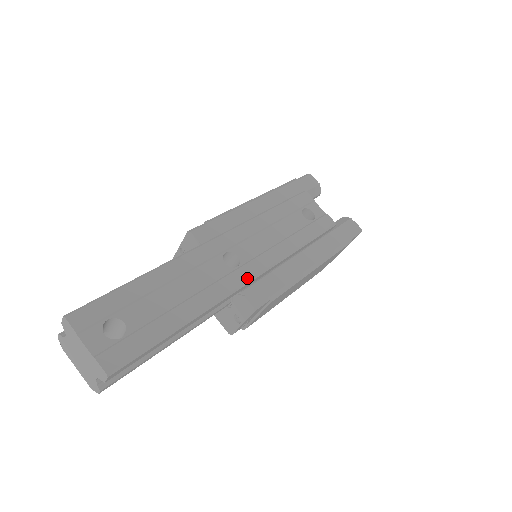
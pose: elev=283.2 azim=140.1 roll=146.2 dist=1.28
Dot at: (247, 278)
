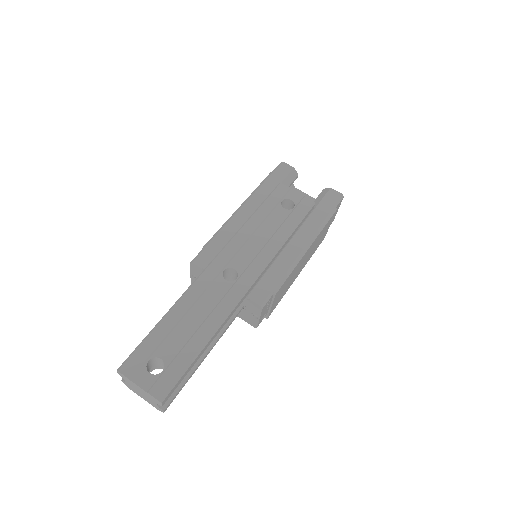
Dot at: (247, 285)
